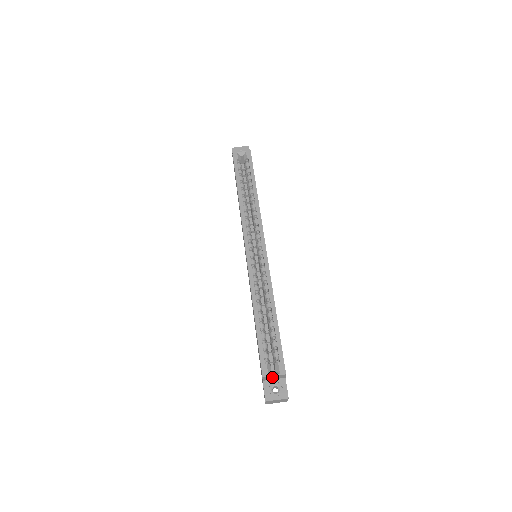
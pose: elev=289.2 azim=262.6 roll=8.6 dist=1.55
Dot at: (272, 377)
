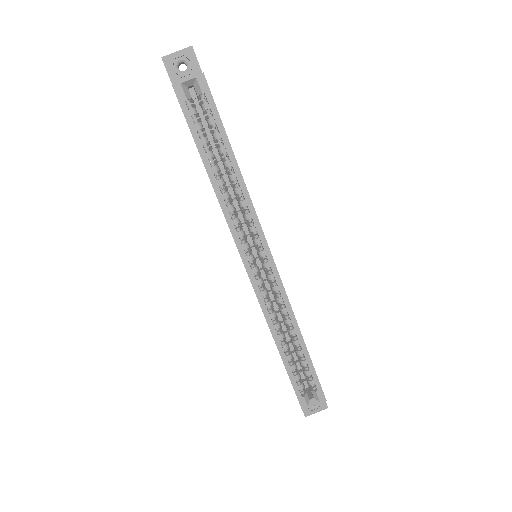
Dot at: (310, 402)
